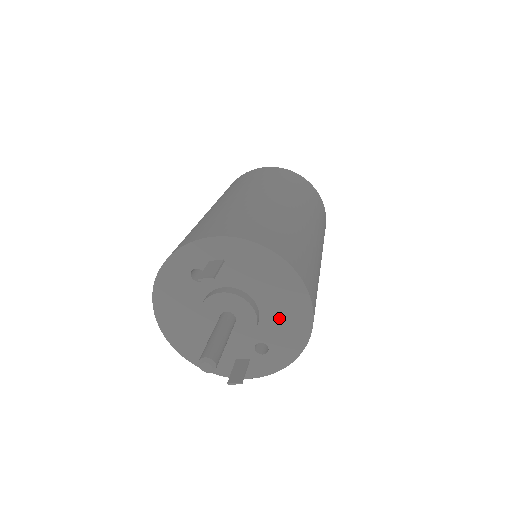
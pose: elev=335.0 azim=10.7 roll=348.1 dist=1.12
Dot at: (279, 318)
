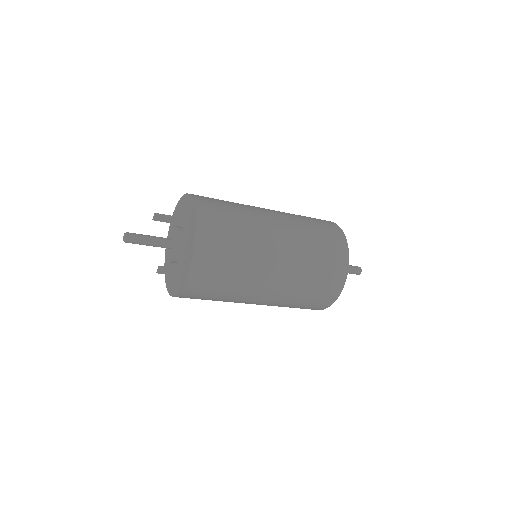
Dot at: (188, 228)
